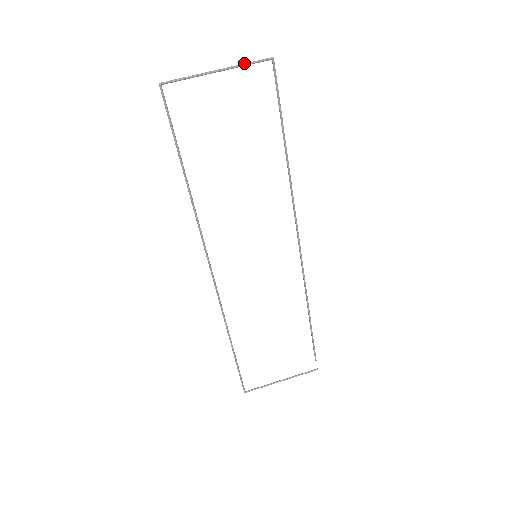
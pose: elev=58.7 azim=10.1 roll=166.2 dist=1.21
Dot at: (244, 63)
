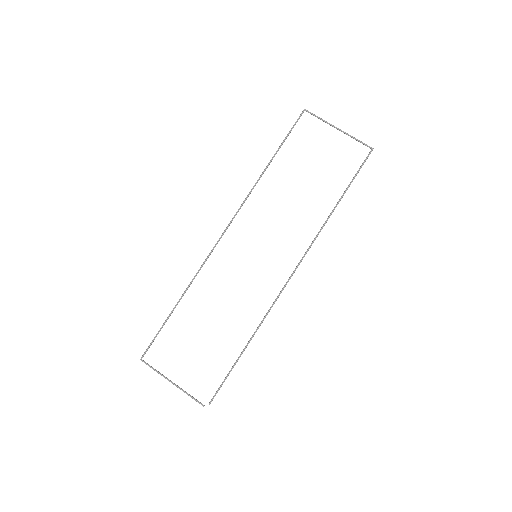
Dot at: (355, 138)
